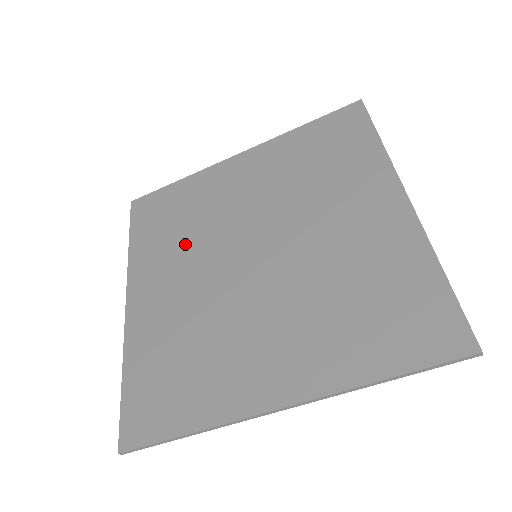
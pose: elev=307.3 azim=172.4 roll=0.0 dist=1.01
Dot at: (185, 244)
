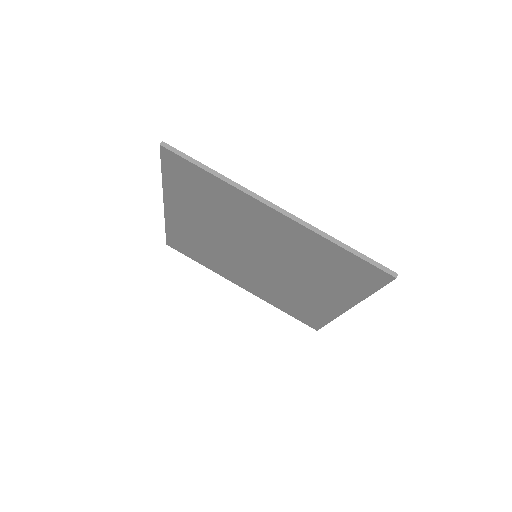
Dot at: (221, 260)
